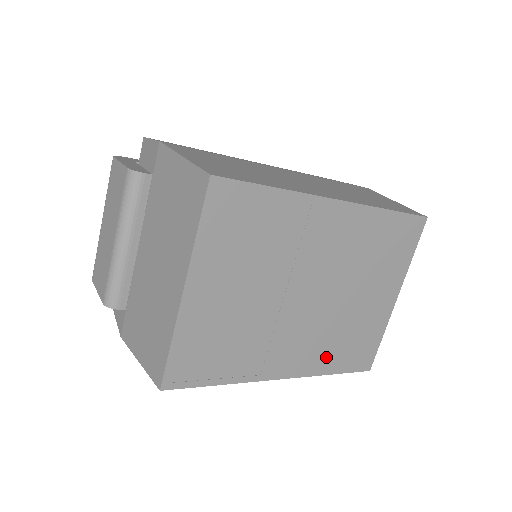
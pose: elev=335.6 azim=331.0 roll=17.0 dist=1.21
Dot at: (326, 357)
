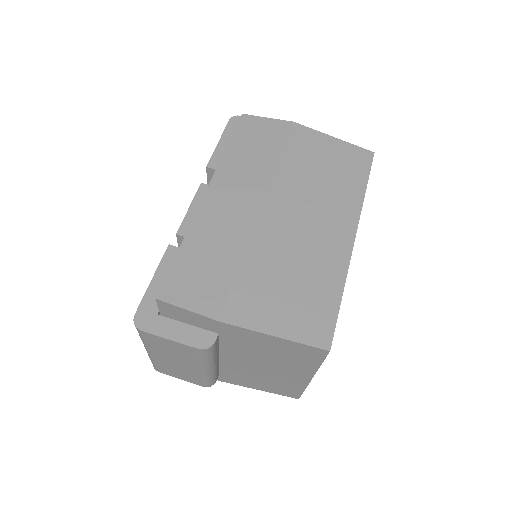
Dot at: occluded
